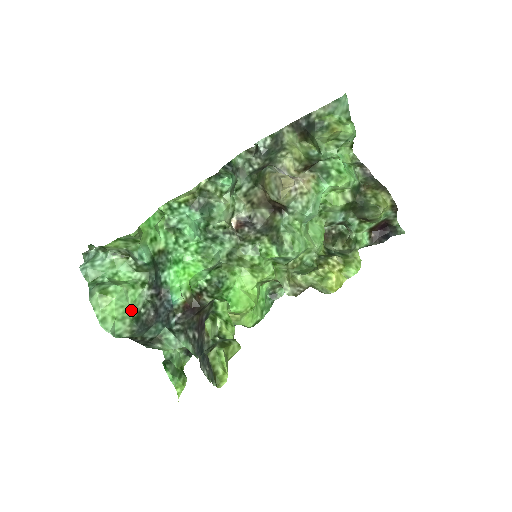
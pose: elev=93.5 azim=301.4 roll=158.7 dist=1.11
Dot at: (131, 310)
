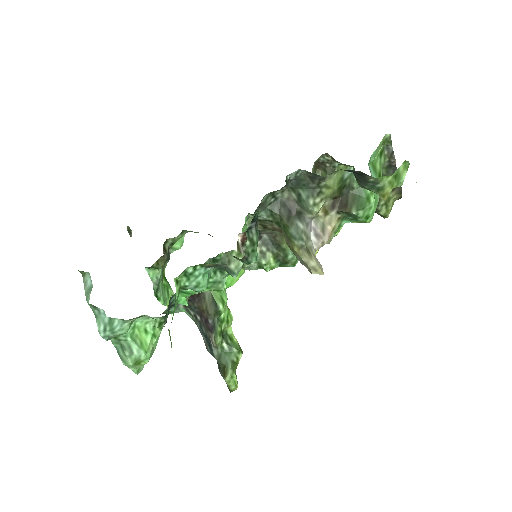
Dot at: occluded
